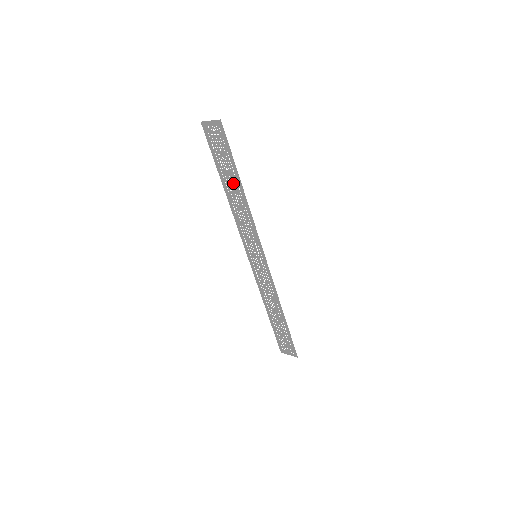
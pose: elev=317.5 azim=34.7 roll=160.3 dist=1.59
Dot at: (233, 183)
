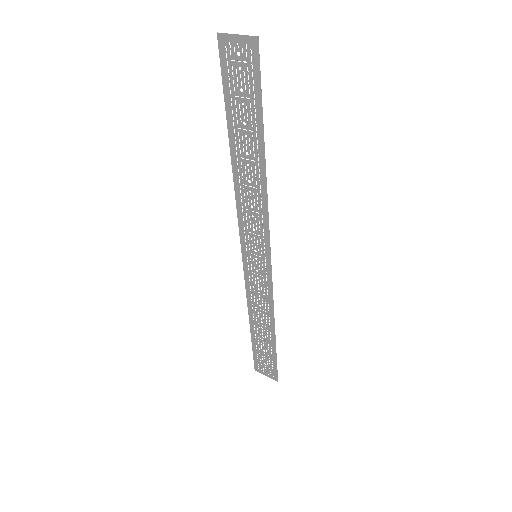
Dot at: (250, 147)
